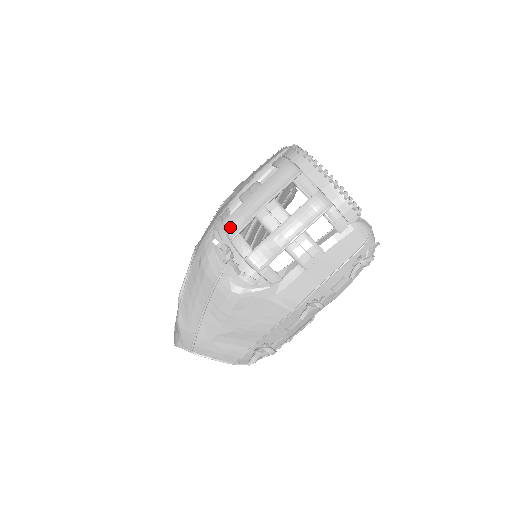
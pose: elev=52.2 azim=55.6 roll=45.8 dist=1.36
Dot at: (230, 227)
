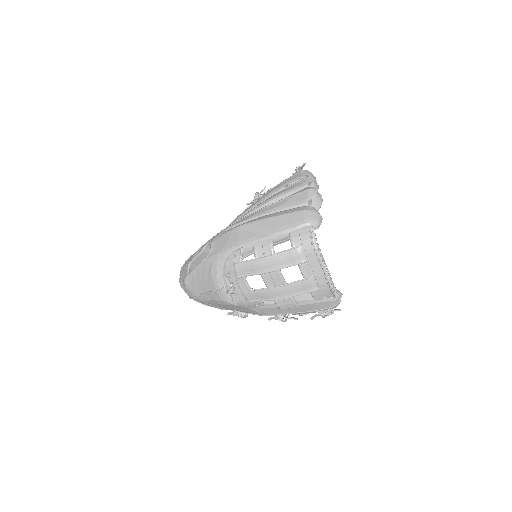
Dot at: (239, 271)
